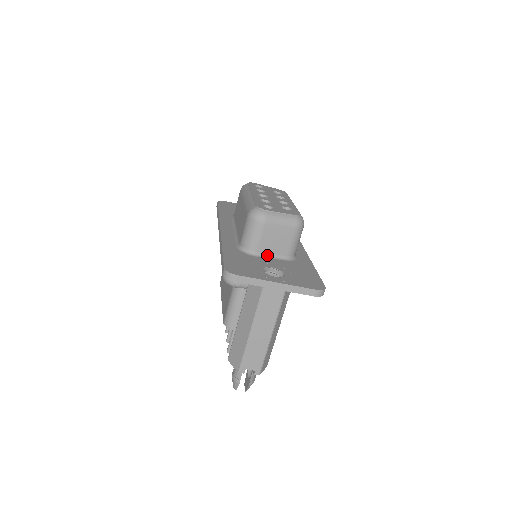
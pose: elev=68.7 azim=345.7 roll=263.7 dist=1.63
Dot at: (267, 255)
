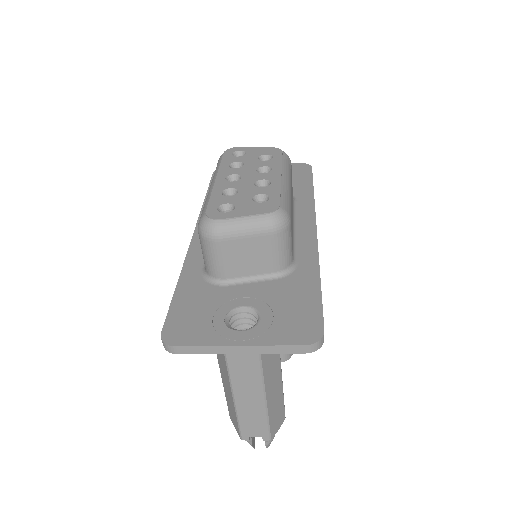
Dot at: (243, 278)
